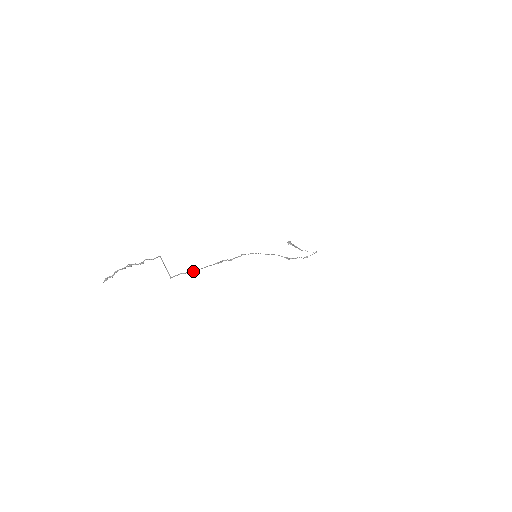
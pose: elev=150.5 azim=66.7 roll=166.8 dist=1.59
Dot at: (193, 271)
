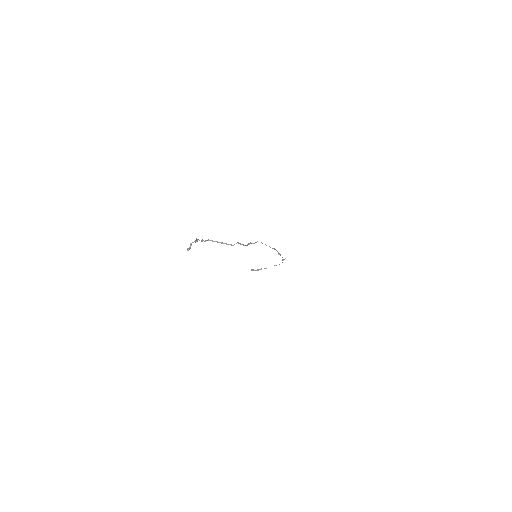
Dot at: (241, 244)
